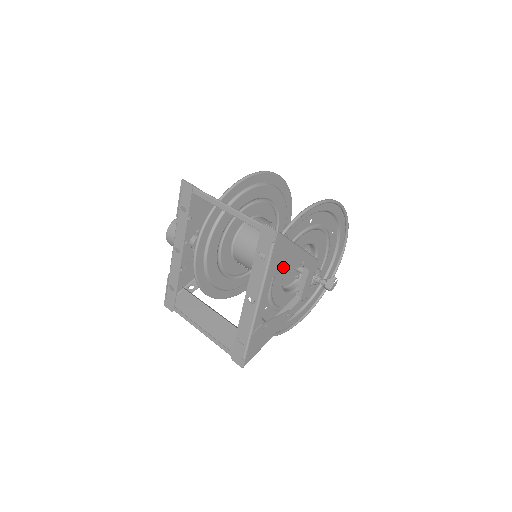
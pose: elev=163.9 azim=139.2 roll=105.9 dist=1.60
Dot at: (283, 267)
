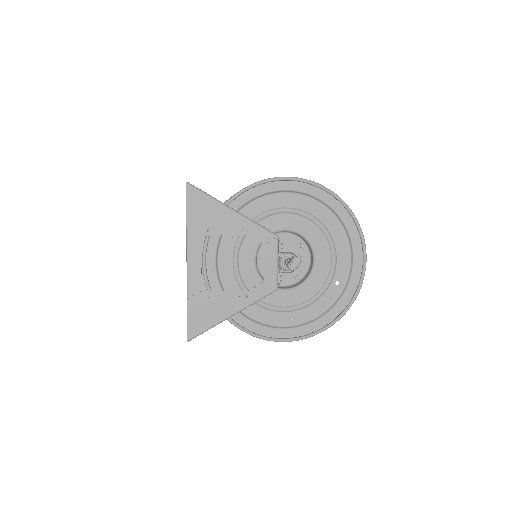
Dot at: (212, 227)
